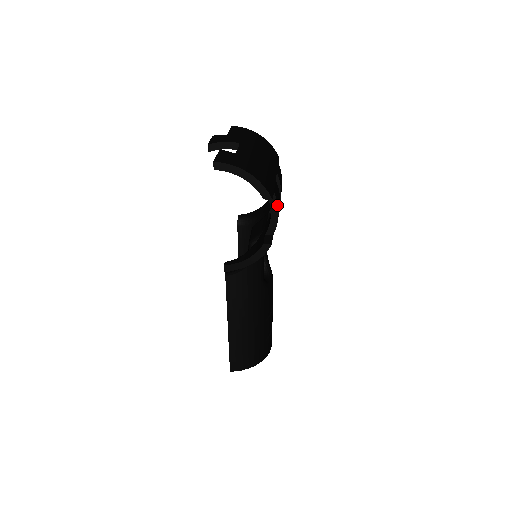
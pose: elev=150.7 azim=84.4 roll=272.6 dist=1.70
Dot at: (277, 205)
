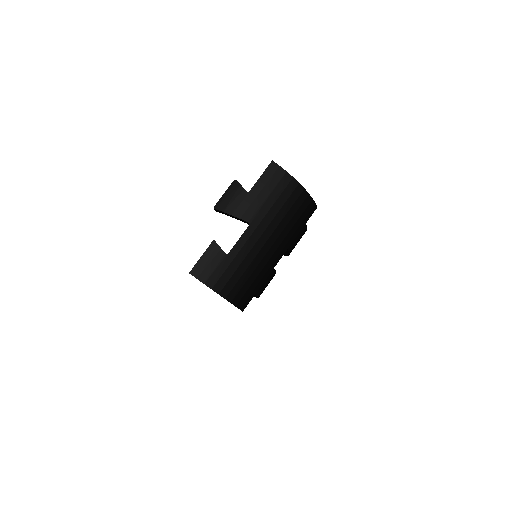
Dot at: (257, 297)
